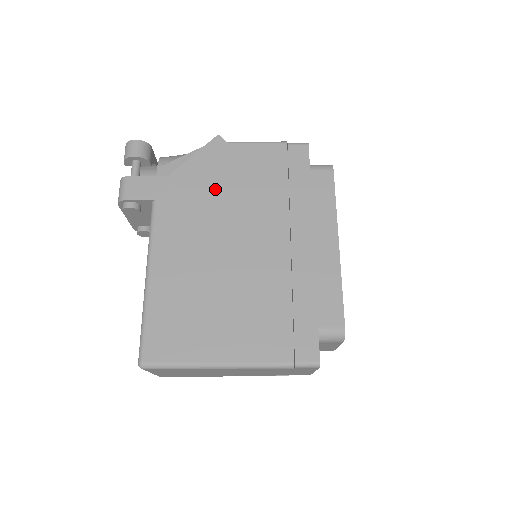
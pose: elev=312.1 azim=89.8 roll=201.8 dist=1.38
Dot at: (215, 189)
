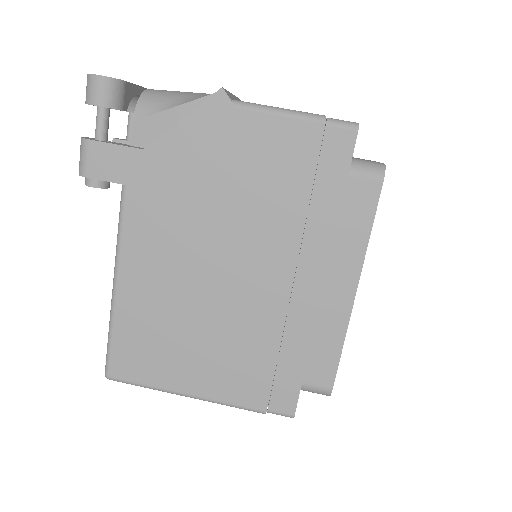
Dot at: (206, 183)
